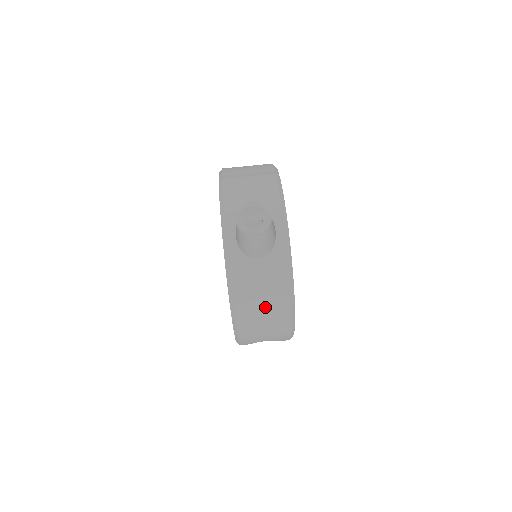
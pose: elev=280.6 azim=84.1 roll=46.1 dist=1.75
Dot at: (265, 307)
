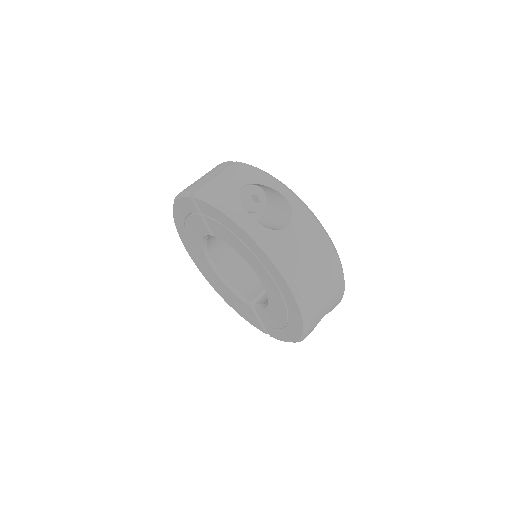
Dot at: (318, 269)
